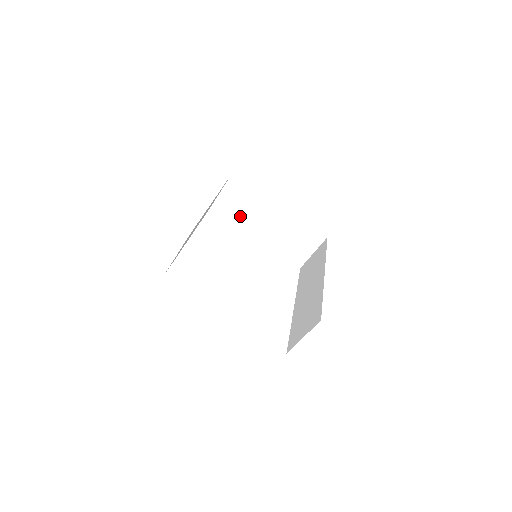
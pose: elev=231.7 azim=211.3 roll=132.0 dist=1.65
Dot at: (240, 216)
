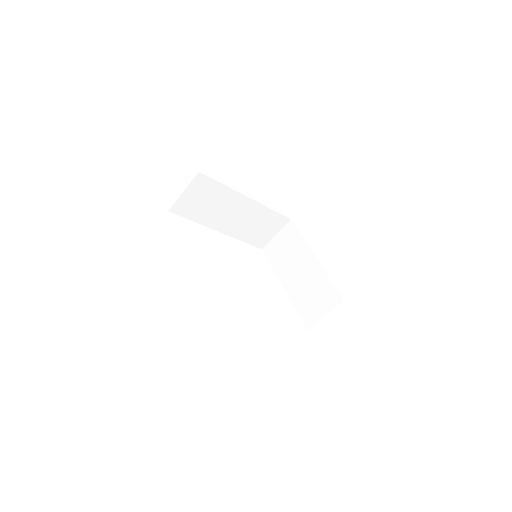
Dot at: (281, 261)
